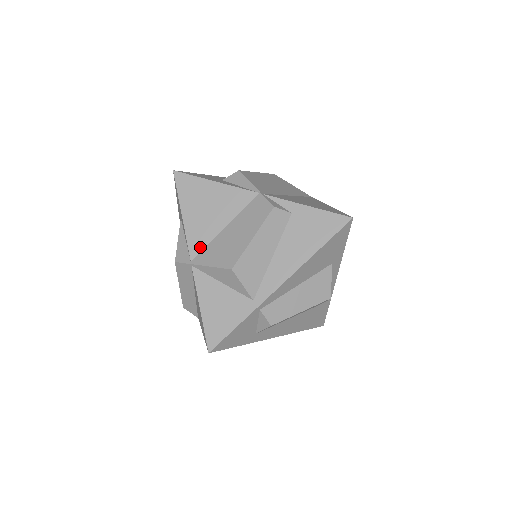
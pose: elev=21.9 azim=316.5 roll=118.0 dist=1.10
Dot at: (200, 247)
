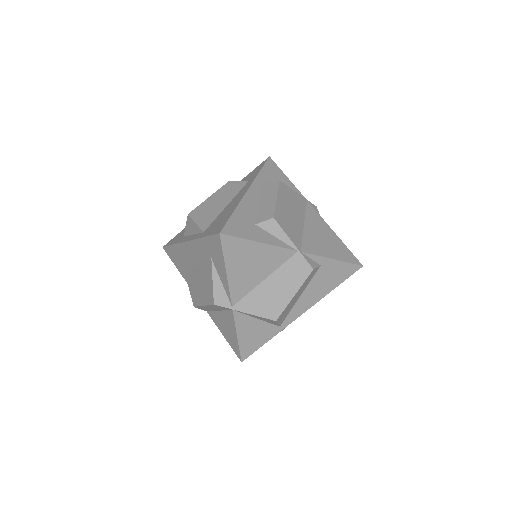
Dot at: (241, 296)
